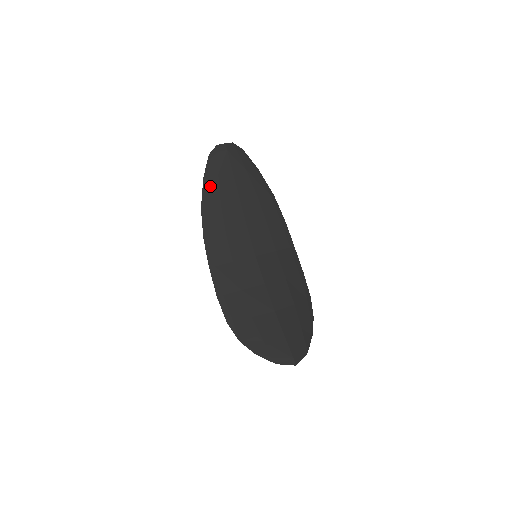
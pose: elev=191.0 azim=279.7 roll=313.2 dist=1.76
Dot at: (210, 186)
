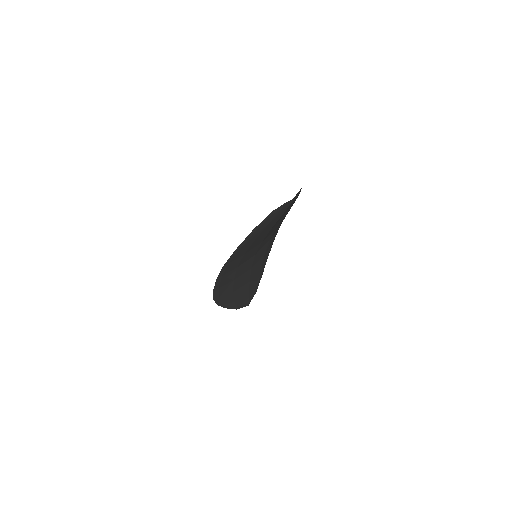
Dot at: (255, 234)
